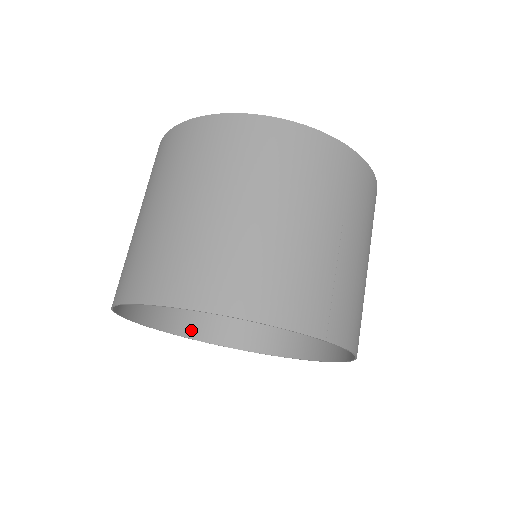
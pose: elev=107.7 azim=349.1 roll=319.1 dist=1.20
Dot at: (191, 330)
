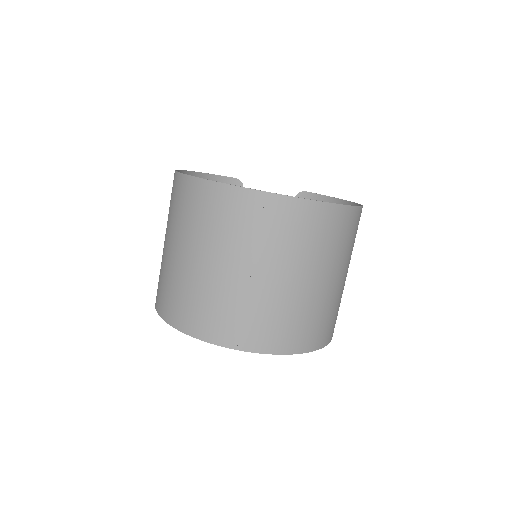
Dot at: occluded
